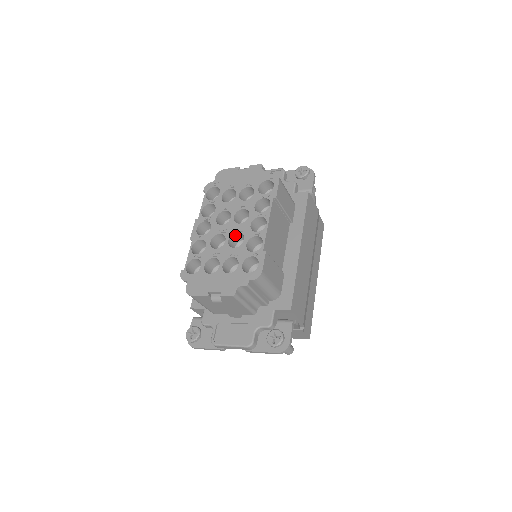
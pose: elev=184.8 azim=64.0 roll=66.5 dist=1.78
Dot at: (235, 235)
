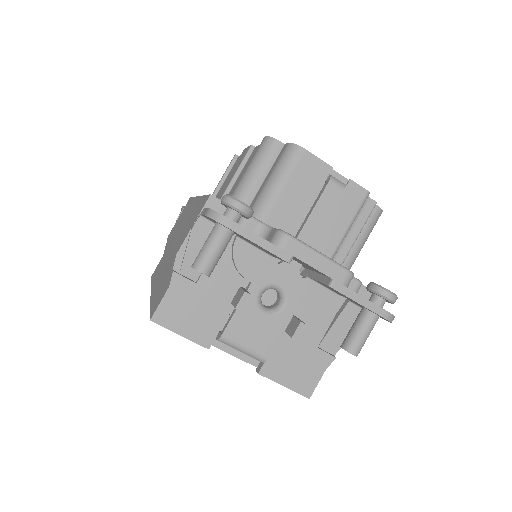
Dot at: occluded
